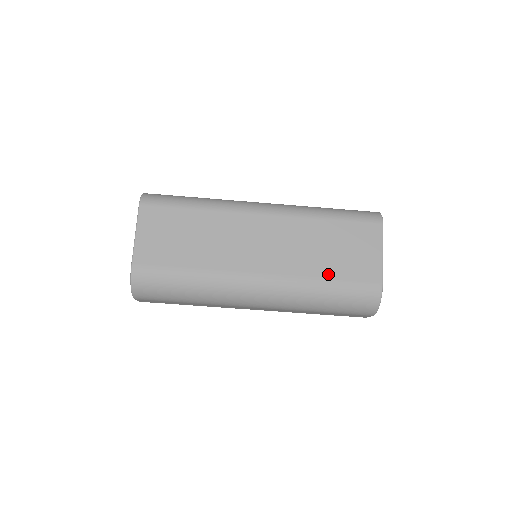
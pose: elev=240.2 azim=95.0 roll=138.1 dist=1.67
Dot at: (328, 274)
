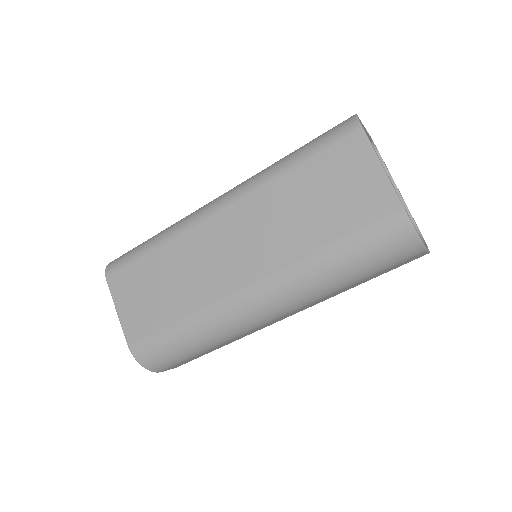
Dot at: (324, 237)
